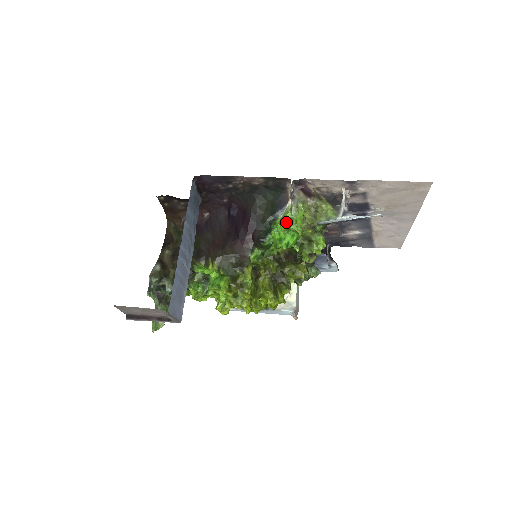
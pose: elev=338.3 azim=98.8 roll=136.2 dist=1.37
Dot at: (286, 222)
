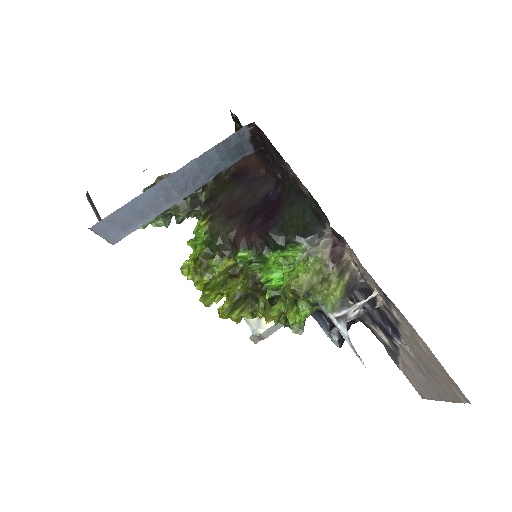
Dot at: (285, 259)
